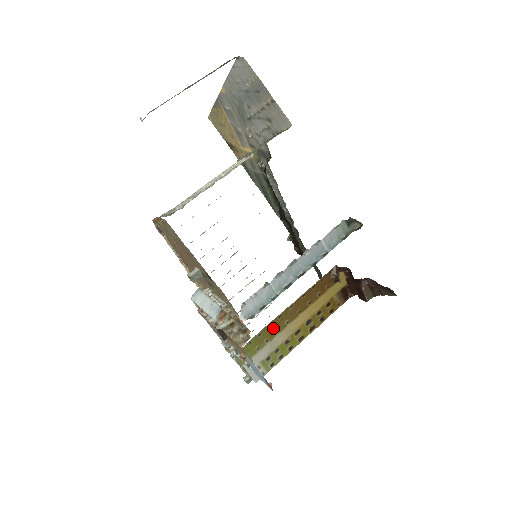
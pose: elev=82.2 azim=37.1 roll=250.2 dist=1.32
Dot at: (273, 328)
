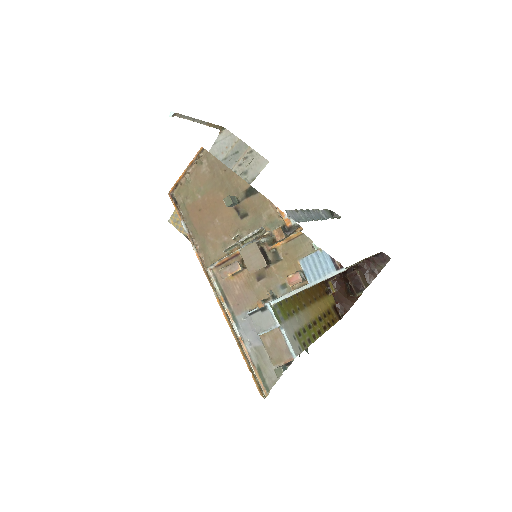
Dot at: (295, 302)
